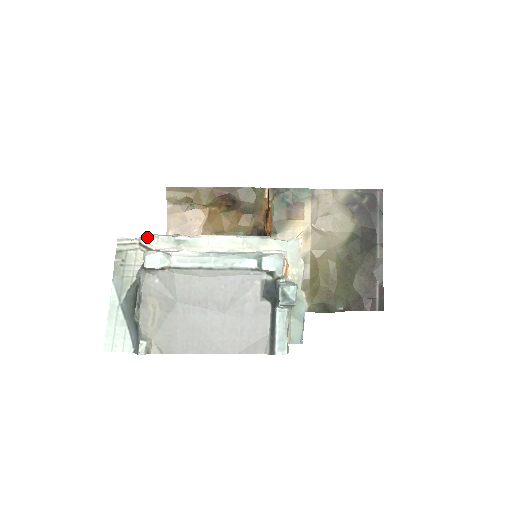
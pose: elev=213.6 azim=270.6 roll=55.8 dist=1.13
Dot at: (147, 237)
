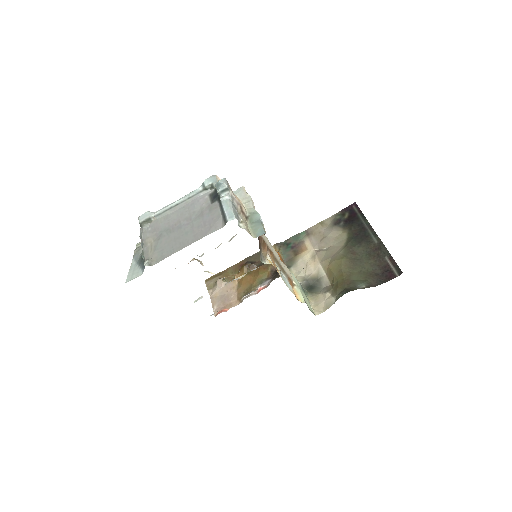
Dot at: occluded
